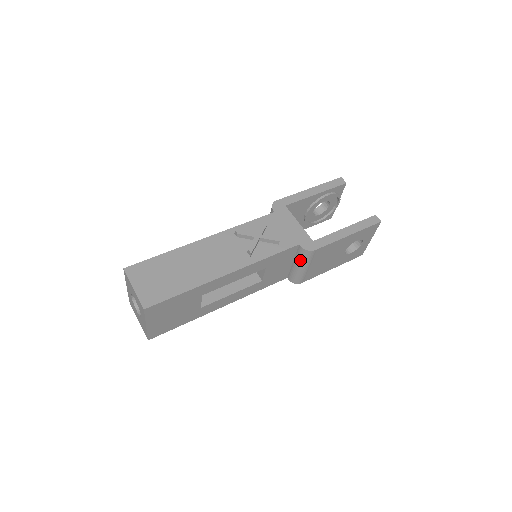
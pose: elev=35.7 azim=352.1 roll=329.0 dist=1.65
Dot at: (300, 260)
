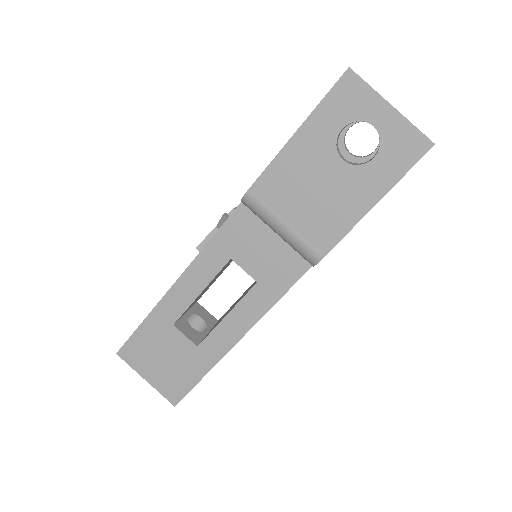
Dot at: (263, 221)
